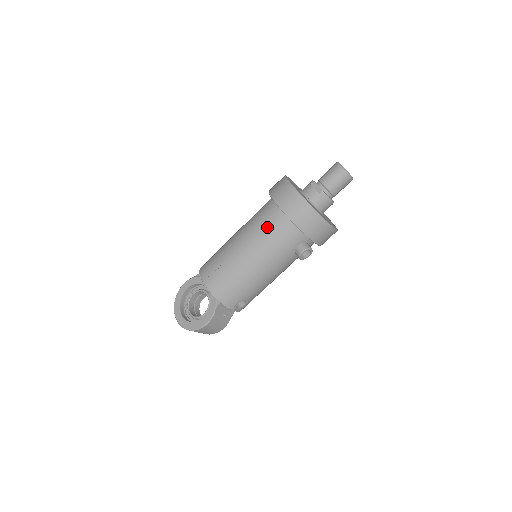
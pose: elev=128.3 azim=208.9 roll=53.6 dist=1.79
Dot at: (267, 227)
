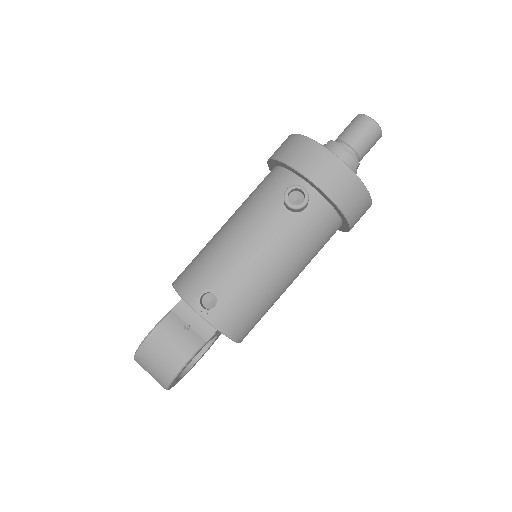
Dot at: occluded
